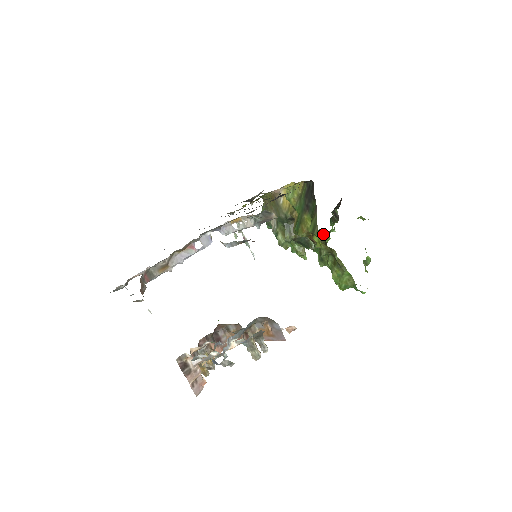
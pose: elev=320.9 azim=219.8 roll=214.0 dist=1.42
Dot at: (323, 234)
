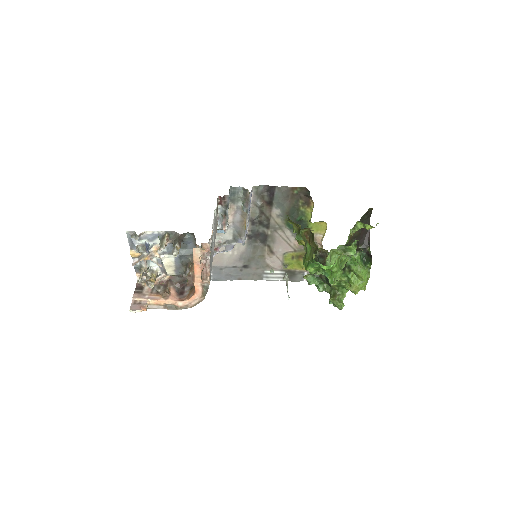
Dot at: (346, 267)
